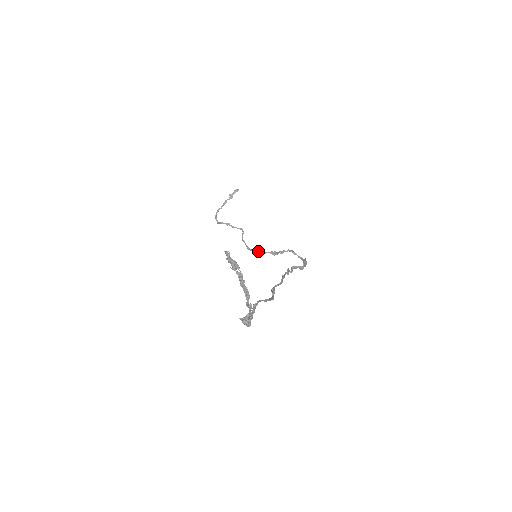
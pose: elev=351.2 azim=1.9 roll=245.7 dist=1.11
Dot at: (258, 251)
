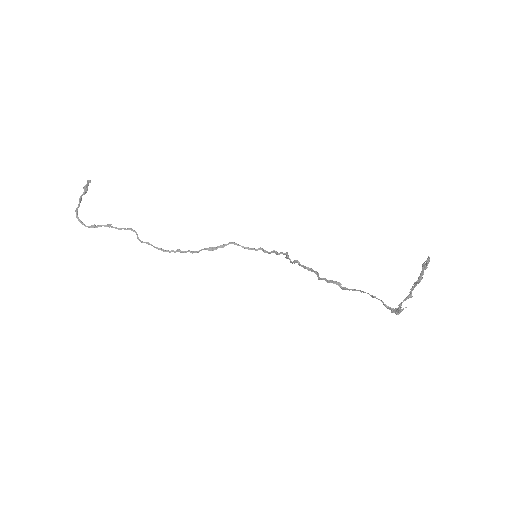
Dot at: (189, 251)
